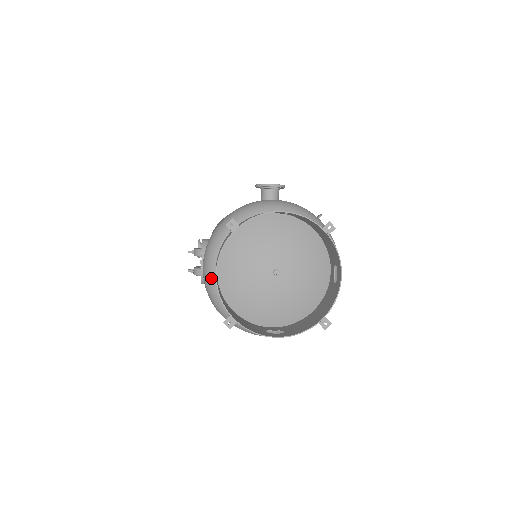
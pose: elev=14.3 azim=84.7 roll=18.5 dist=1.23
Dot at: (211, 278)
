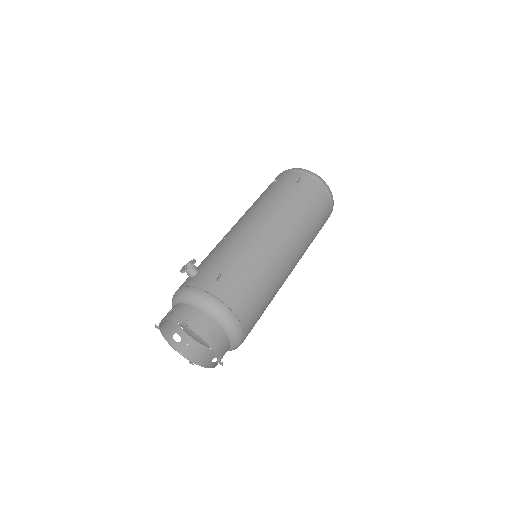
Dot at: occluded
